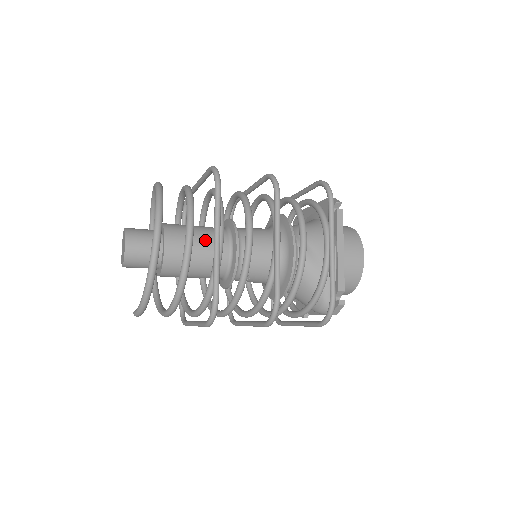
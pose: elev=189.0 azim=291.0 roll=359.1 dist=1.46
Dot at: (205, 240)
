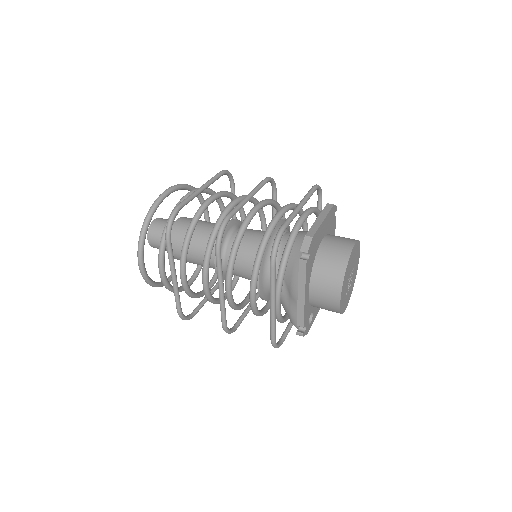
Dot at: (197, 249)
